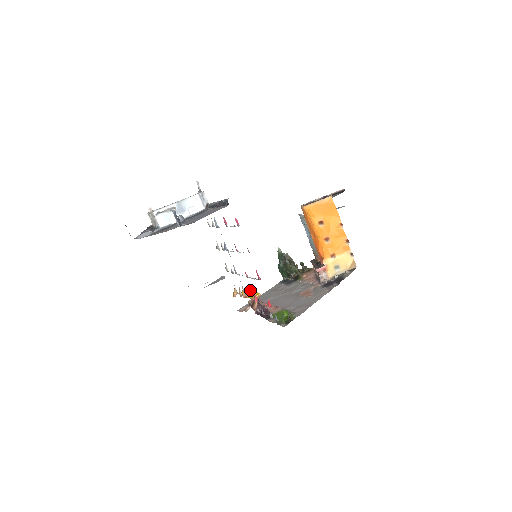
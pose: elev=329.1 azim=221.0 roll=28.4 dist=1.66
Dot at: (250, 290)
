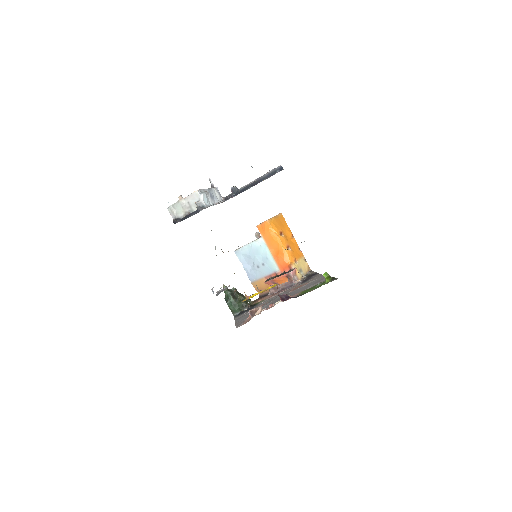
Dot at: (255, 293)
